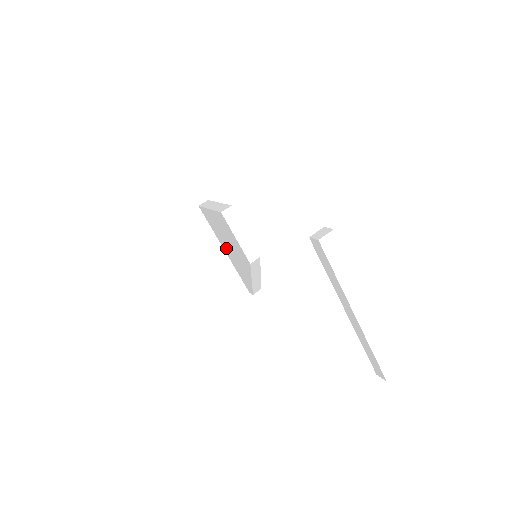
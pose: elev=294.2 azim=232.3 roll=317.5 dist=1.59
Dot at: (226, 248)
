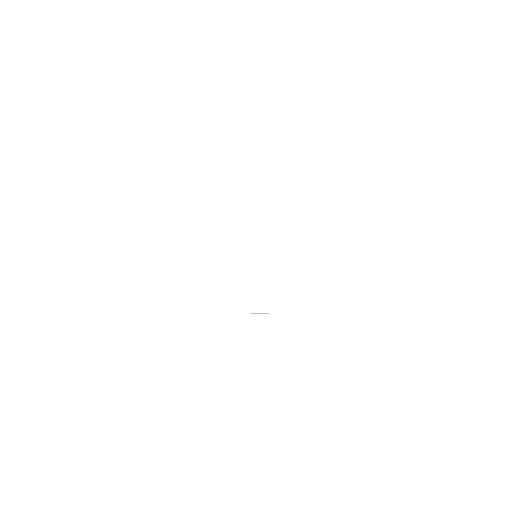
Dot at: occluded
